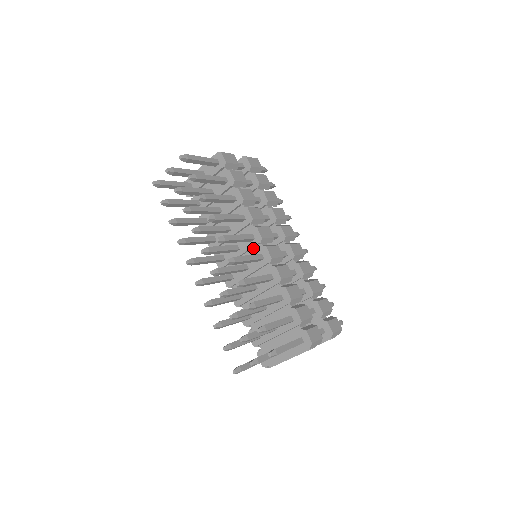
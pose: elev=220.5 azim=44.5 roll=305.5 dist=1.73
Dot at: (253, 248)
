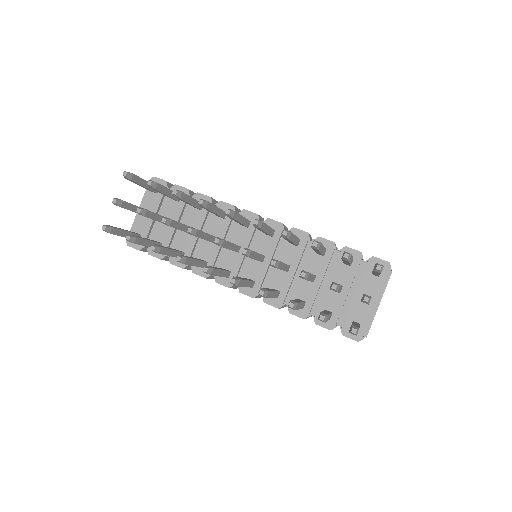
Dot at: (254, 235)
